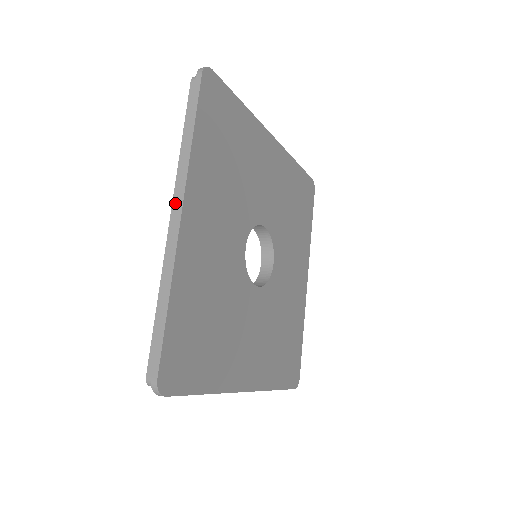
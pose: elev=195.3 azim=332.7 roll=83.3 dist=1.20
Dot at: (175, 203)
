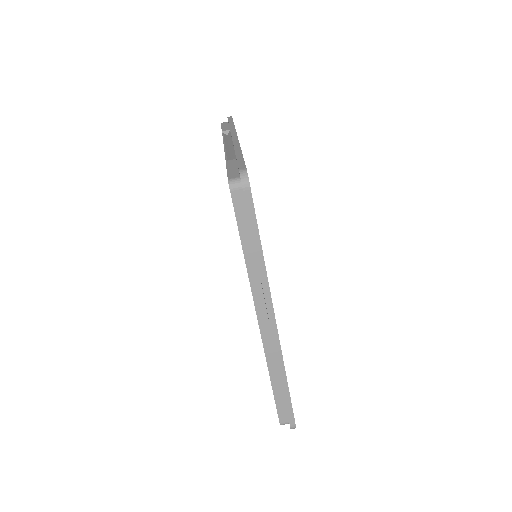
Dot at: (259, 312)
